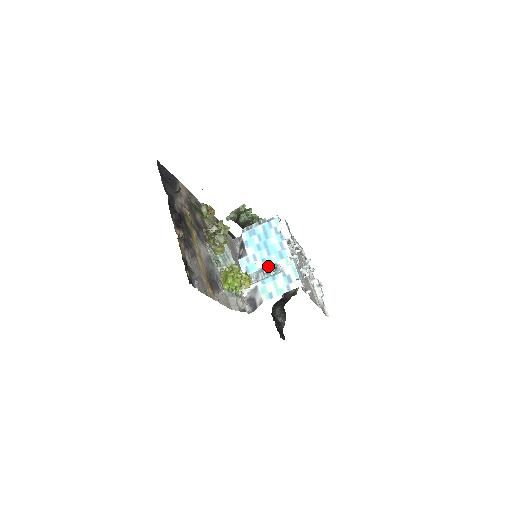
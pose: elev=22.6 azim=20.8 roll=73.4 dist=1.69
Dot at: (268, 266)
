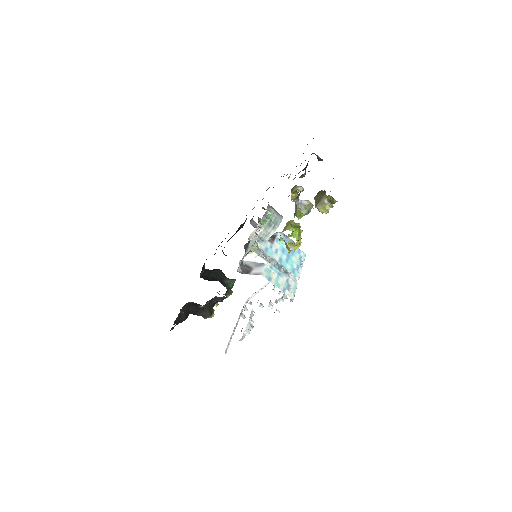
Dot at: (281, 265)
